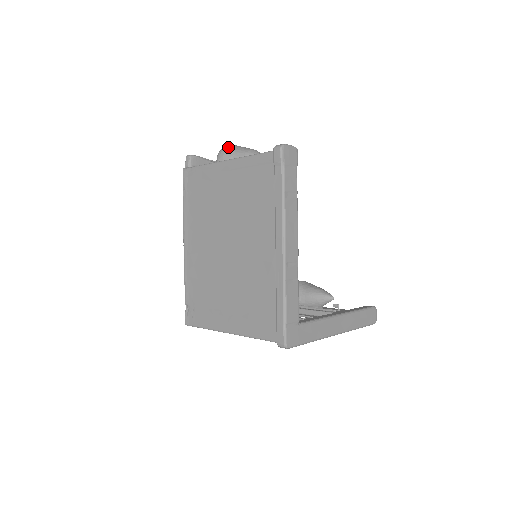
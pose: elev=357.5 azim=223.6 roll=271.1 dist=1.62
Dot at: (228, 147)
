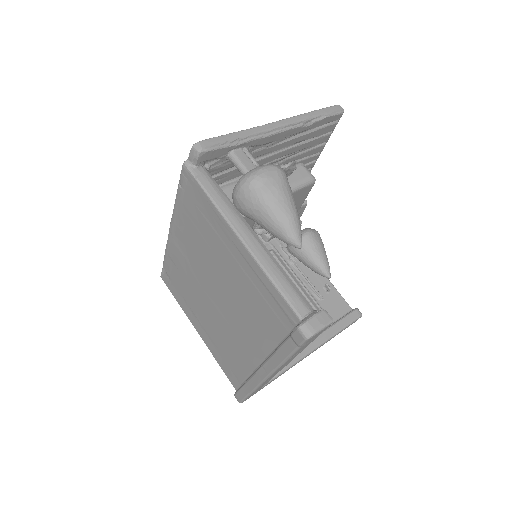
Dot at: (256, 188)
